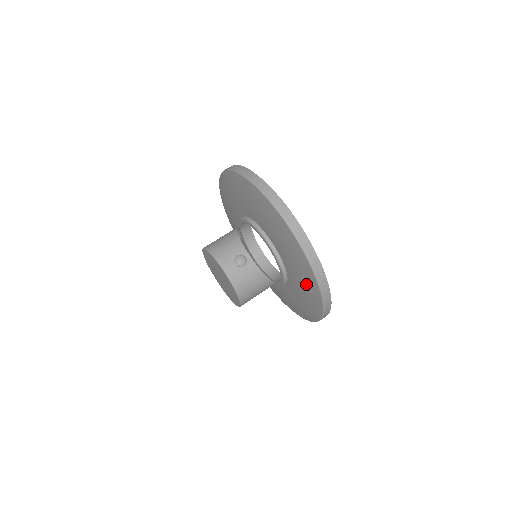
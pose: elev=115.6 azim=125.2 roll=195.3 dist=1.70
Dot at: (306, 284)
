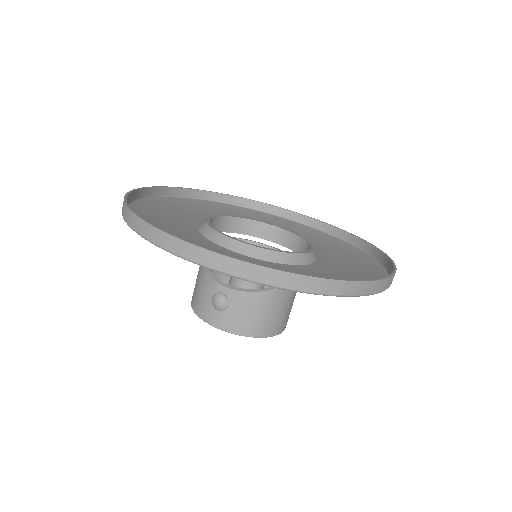
Dot at: occluded
